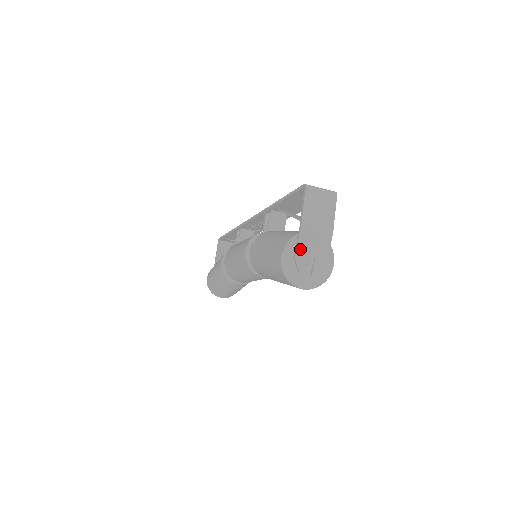
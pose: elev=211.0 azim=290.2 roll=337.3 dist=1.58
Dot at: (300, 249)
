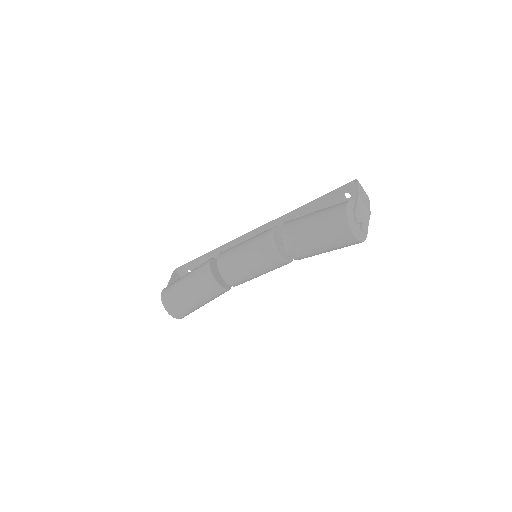
Dot at: (358, 207)
